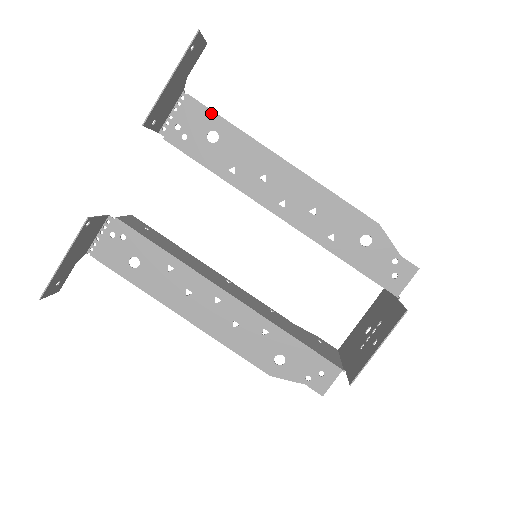
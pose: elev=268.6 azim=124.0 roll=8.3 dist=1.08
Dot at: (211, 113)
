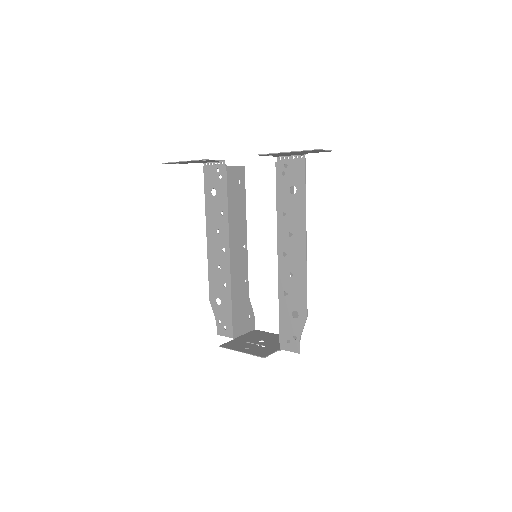
Dot at: (304, 180)
